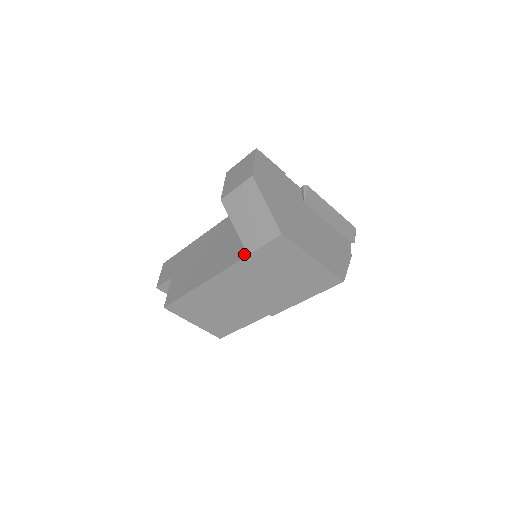
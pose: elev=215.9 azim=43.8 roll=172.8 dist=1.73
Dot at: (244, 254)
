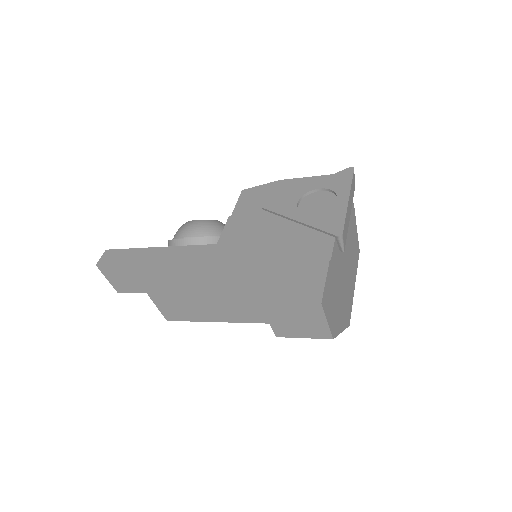
Dot at: occluded
